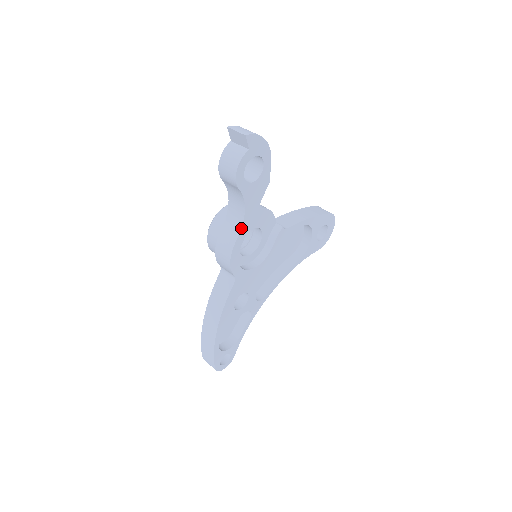
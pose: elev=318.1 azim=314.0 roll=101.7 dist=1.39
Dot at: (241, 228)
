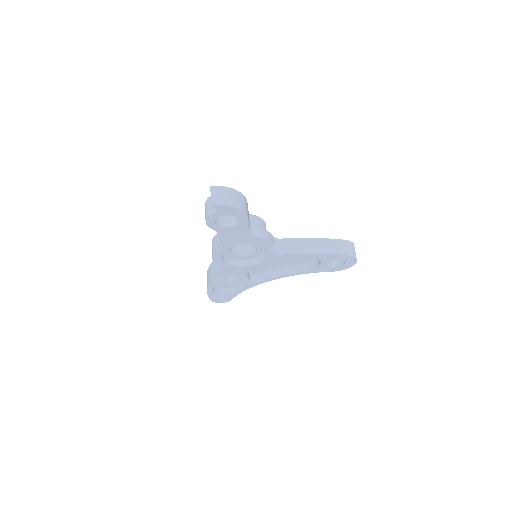
Dot at: (221, 246)
